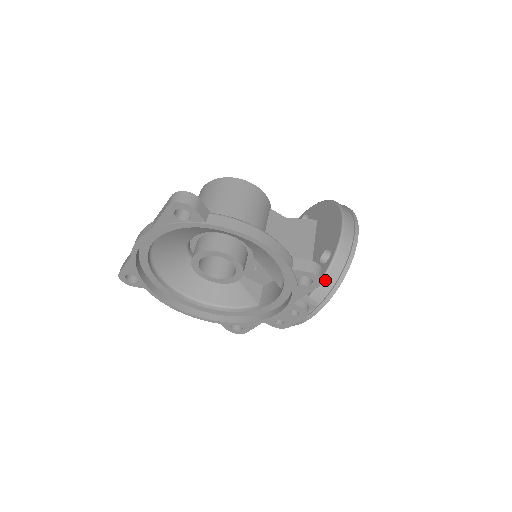
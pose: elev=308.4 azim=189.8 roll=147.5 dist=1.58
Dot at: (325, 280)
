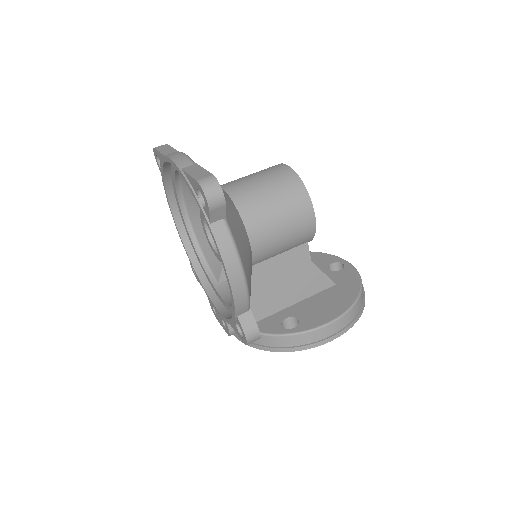
Dot at: (265, 337)
